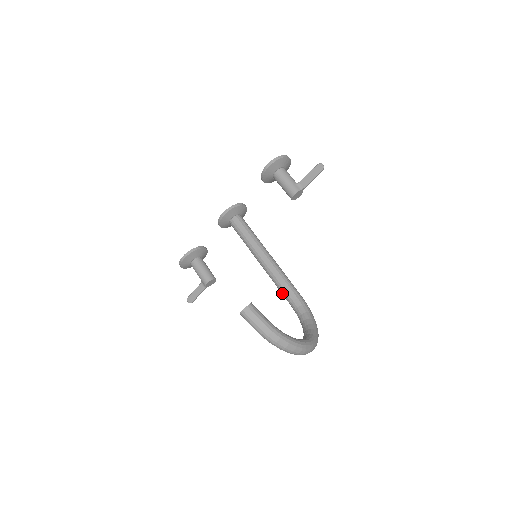
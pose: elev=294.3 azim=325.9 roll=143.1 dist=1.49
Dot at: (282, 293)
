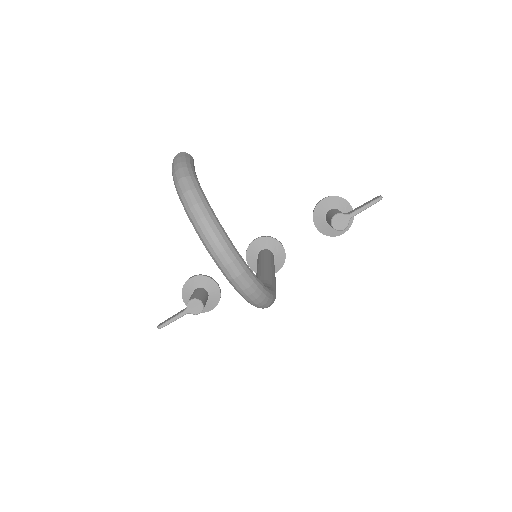
Dot at: occluded
